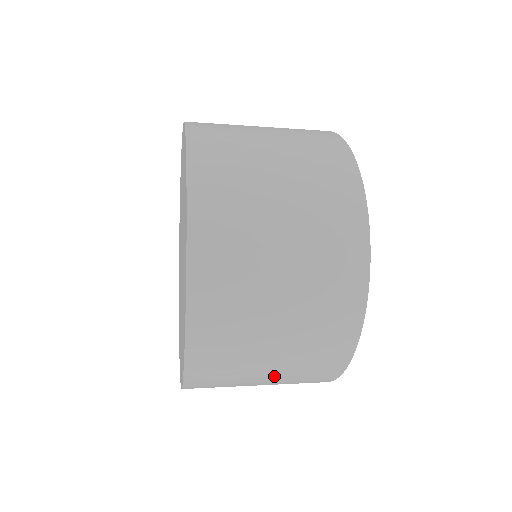
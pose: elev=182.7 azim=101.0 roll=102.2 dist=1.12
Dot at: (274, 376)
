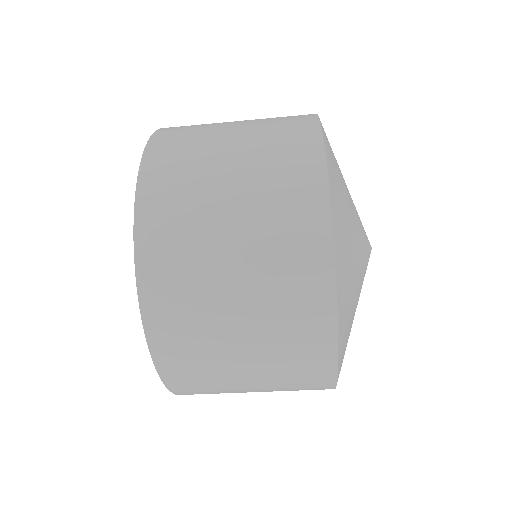
Dot at: occluded
